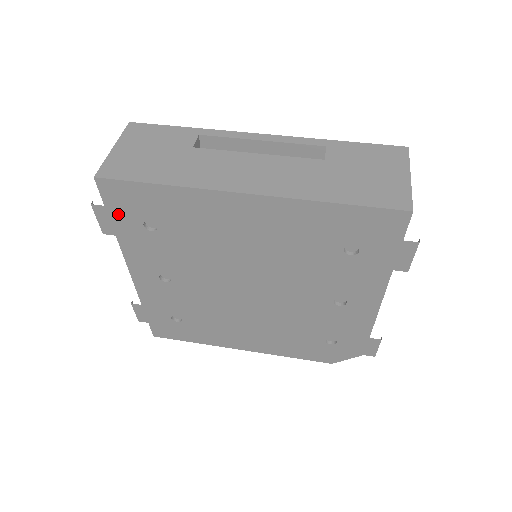
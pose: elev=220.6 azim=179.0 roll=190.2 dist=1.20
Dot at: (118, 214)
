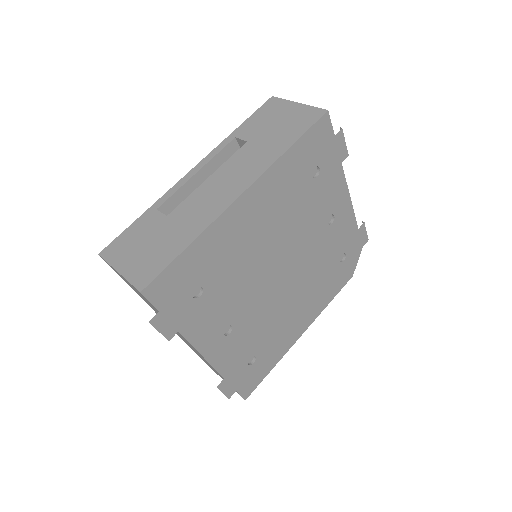
Dot at: (171, 308)
